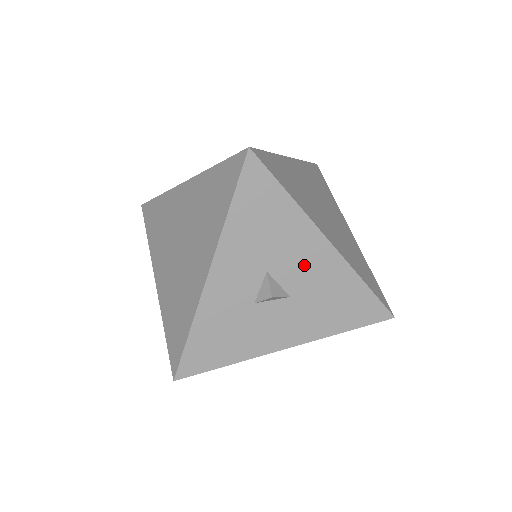
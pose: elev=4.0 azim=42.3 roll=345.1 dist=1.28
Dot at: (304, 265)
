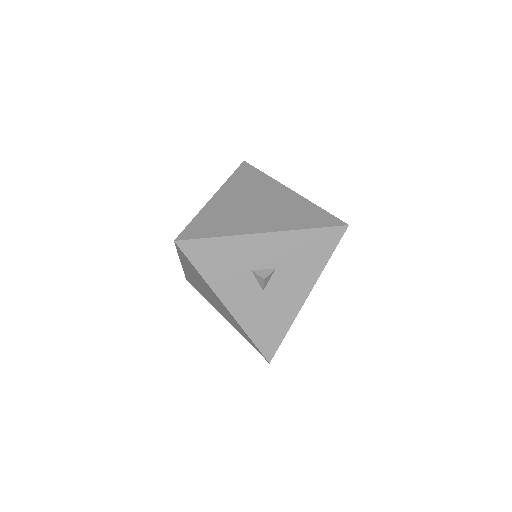
Dot at: (287, 289)
